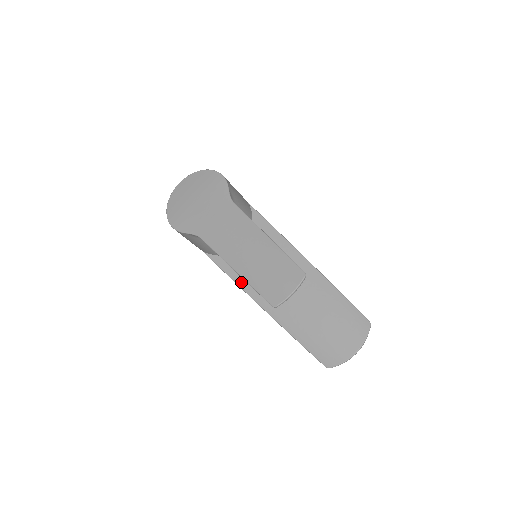
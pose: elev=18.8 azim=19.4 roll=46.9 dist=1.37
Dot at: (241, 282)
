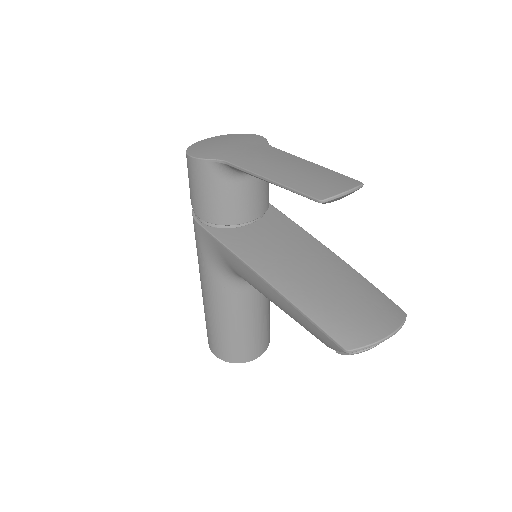
Dot at: (242, 253)
